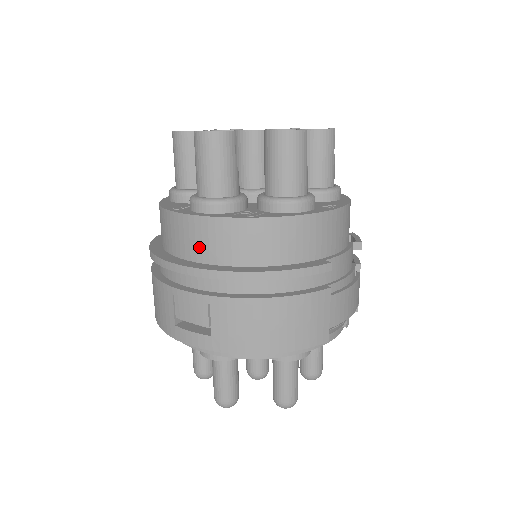
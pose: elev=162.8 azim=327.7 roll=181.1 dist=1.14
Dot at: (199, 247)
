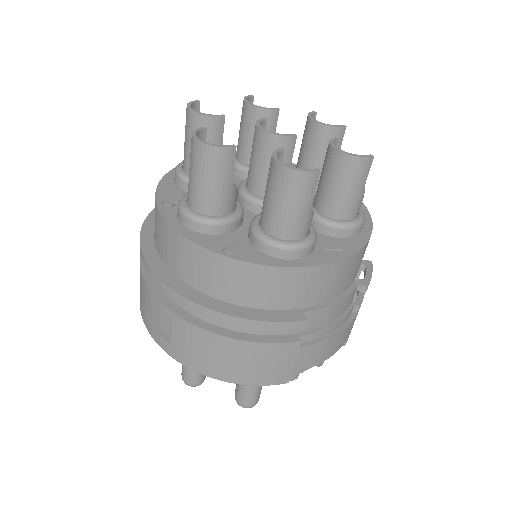
Dot at: (174, 259)
